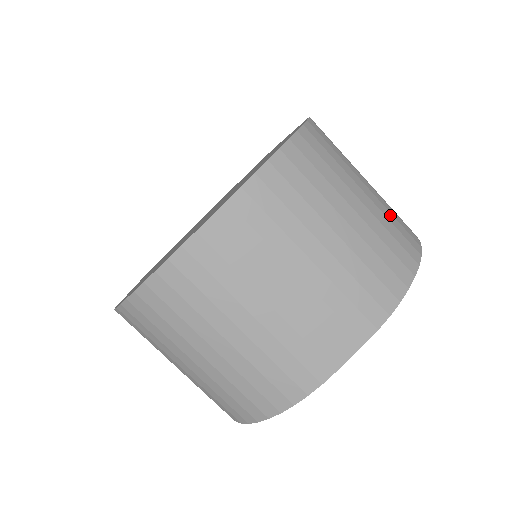
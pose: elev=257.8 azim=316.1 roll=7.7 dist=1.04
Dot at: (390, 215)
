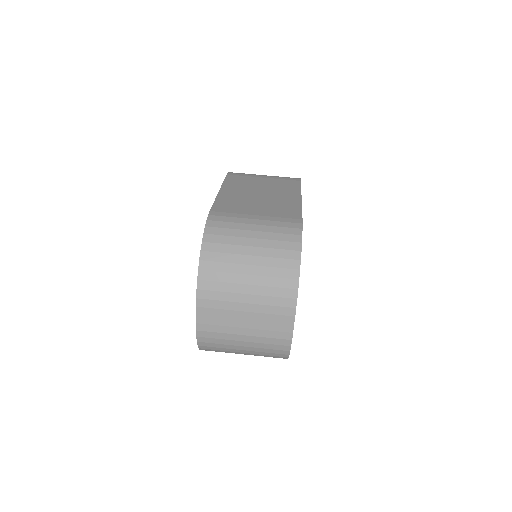
Dot at: (273, 243)
